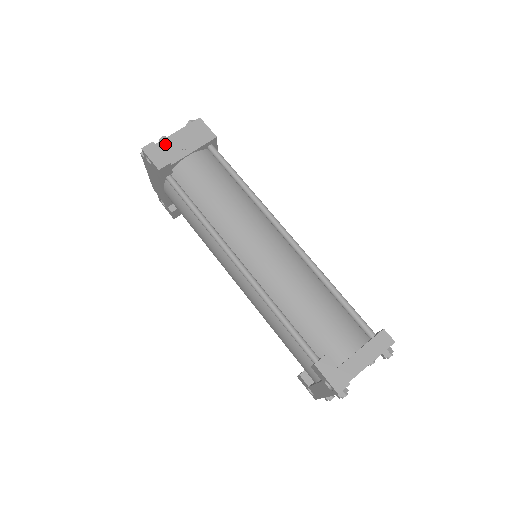
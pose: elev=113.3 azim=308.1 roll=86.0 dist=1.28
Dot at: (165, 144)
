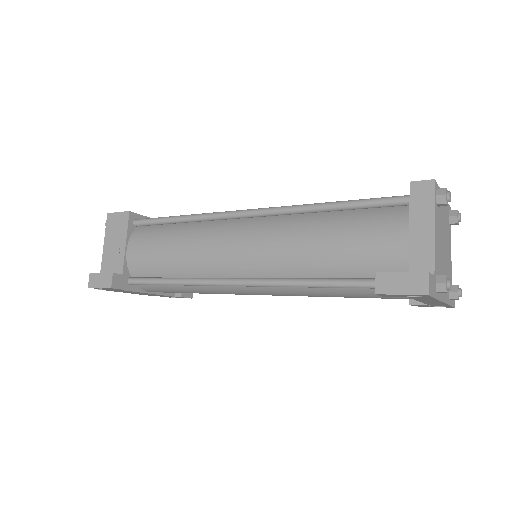
Dot at: (106, 262)
